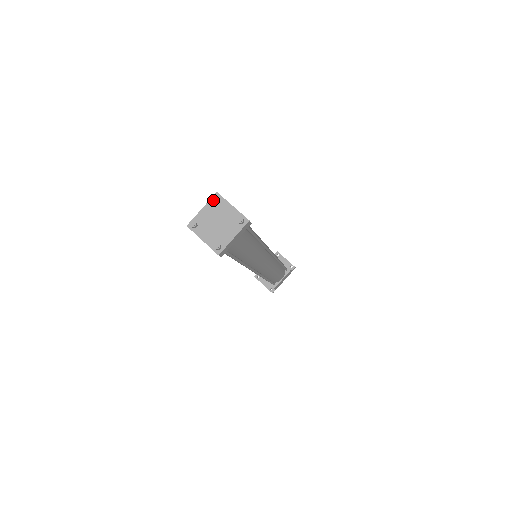
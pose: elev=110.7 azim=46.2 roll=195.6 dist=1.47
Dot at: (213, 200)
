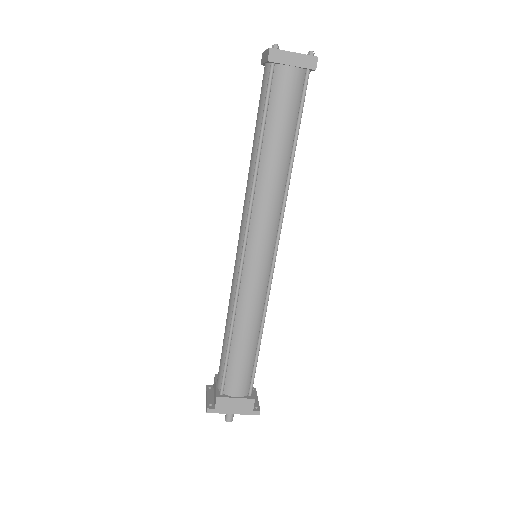
Dot at: occluded
